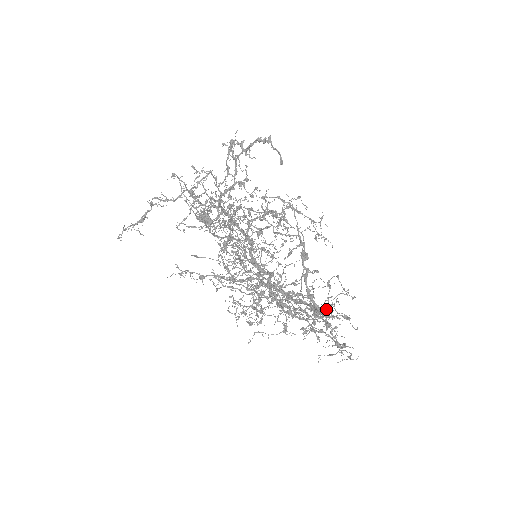
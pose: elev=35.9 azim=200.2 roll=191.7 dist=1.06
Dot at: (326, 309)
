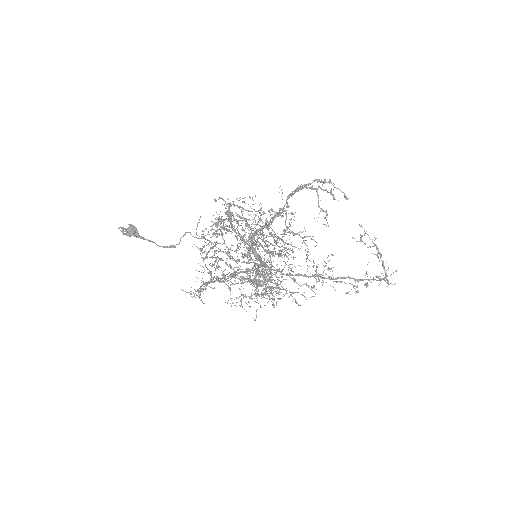
Dot at: occluded
